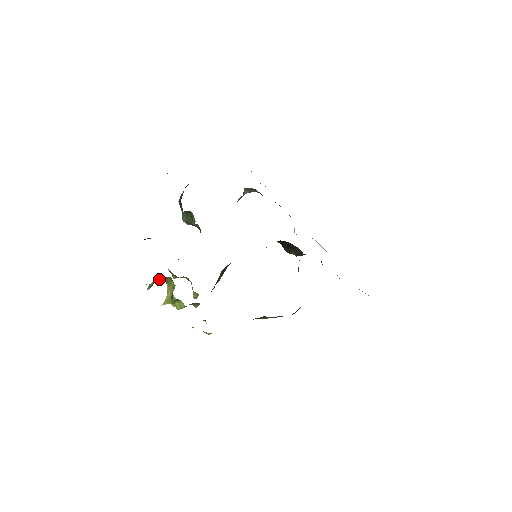
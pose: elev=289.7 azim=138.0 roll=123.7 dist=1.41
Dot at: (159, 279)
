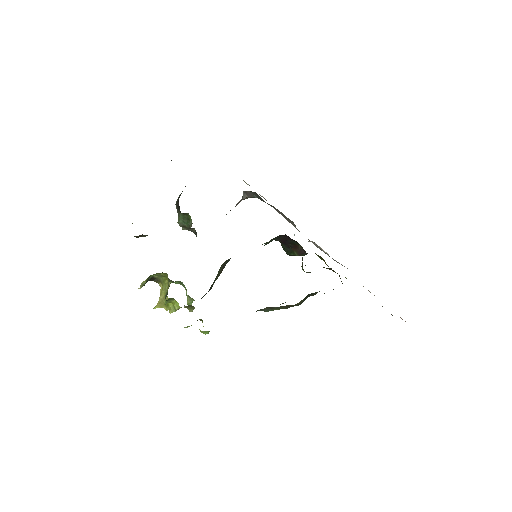
Dot at: (152, 279)
